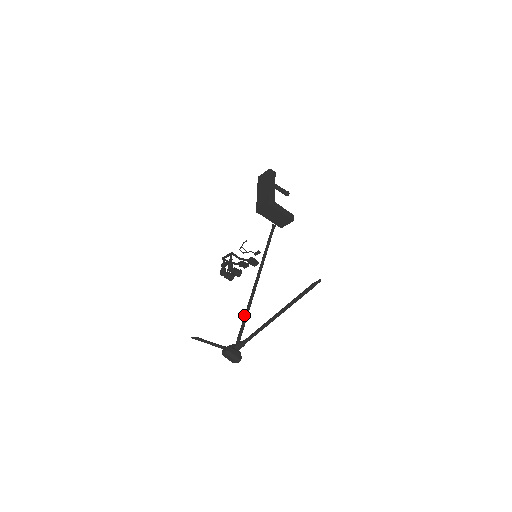
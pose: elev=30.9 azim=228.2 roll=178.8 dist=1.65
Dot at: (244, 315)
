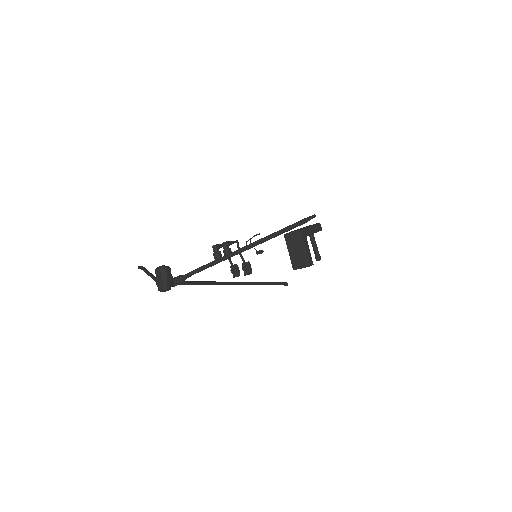
Dot at: (203, 281)
